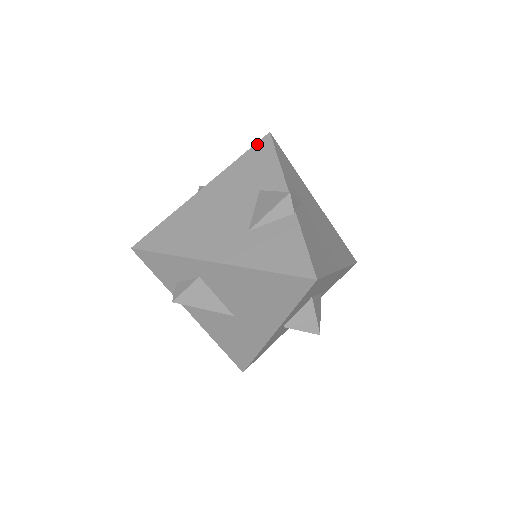
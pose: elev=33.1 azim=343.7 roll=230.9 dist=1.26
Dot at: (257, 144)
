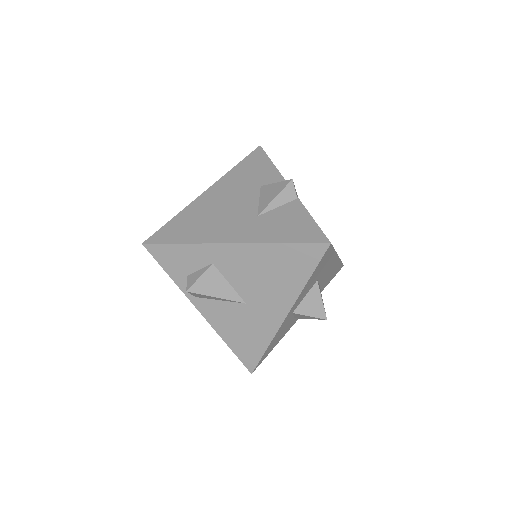
Dot at: (250, 154)
